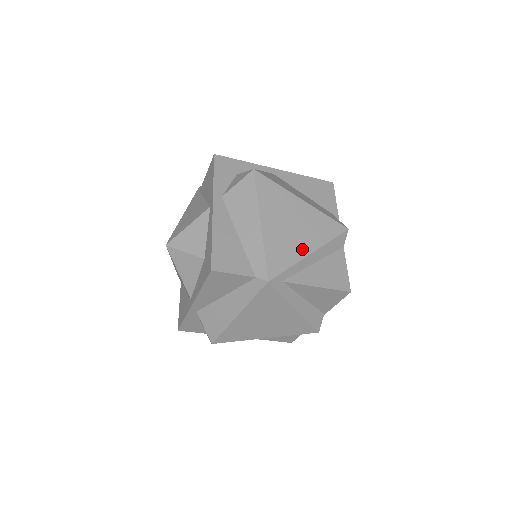
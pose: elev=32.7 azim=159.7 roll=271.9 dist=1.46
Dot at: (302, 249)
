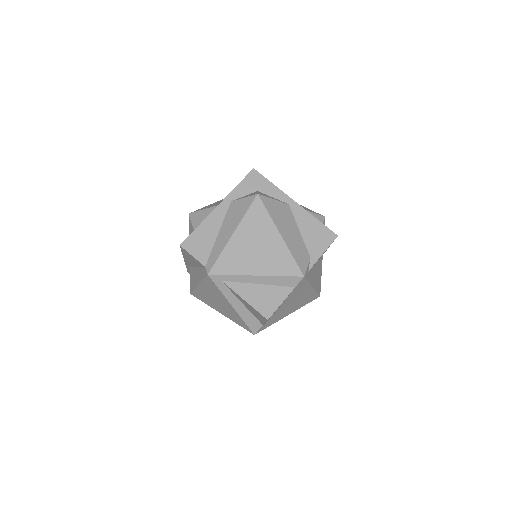
Dot at: (251, 268)
